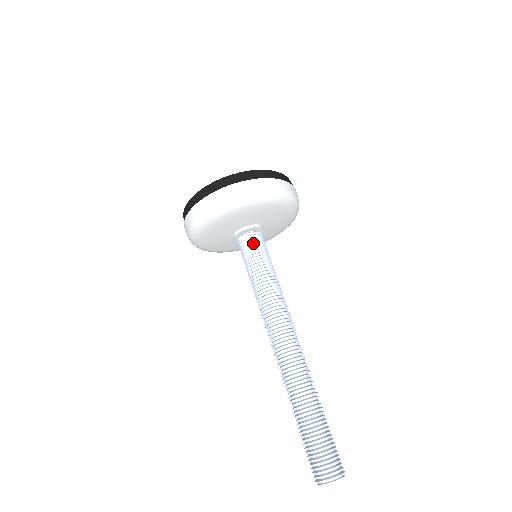
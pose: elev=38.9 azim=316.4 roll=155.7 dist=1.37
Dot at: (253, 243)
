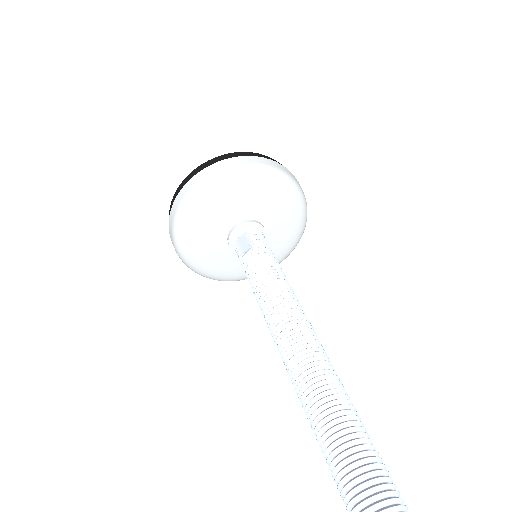
Dot at: (253, 237)
